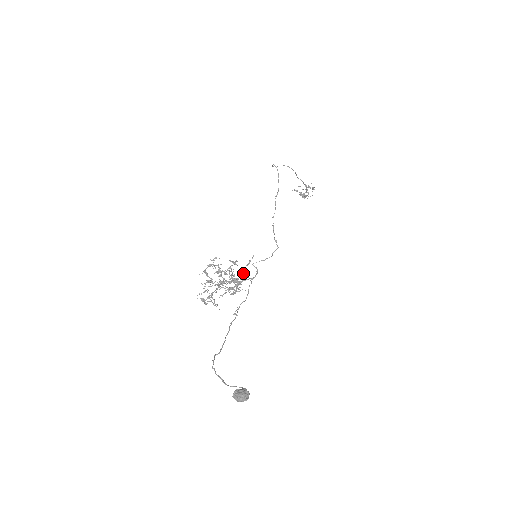
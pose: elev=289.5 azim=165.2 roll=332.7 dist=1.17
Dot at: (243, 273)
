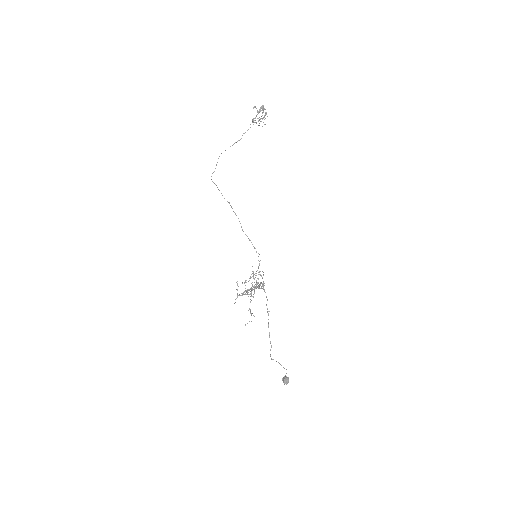
Dot at: occluded
